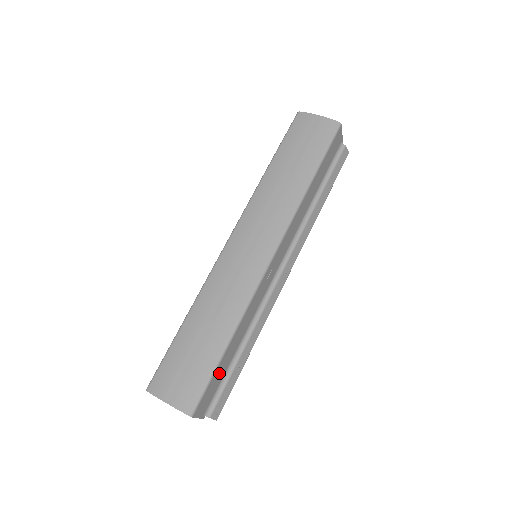
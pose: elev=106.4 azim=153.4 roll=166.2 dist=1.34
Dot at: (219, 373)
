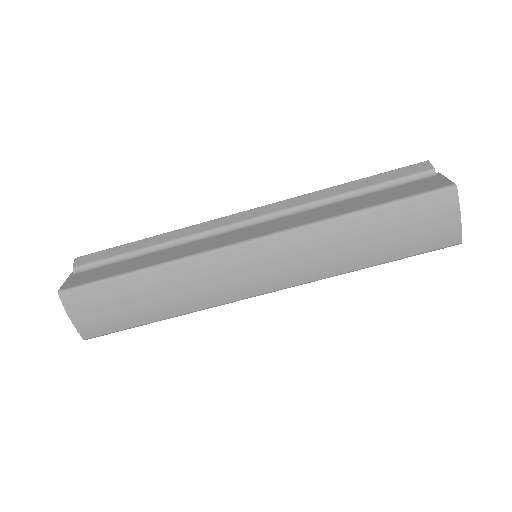
Dot at: occluded
